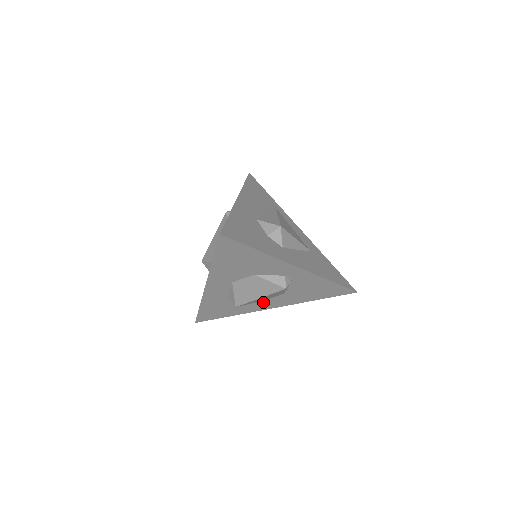
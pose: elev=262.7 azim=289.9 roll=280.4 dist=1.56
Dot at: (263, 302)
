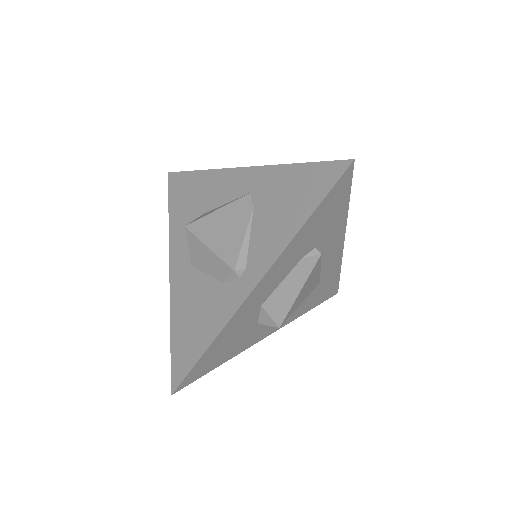
Dot at: occluded
